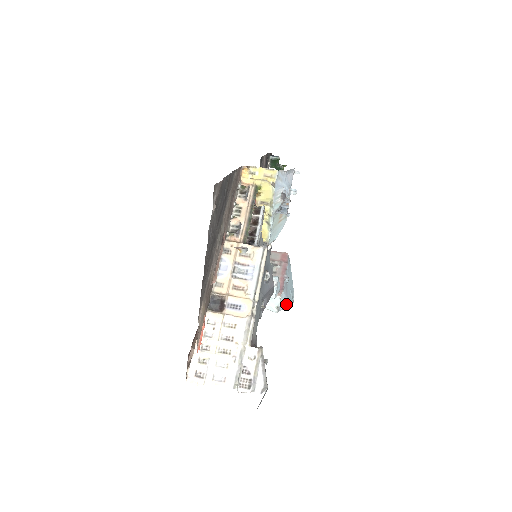
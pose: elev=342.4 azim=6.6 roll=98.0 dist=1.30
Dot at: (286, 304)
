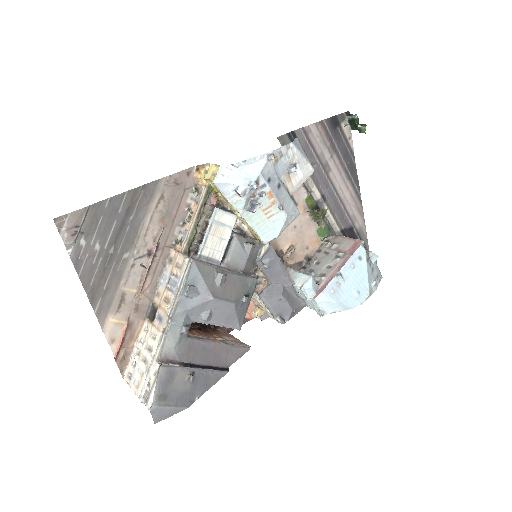
Dot at: (338, 307)
